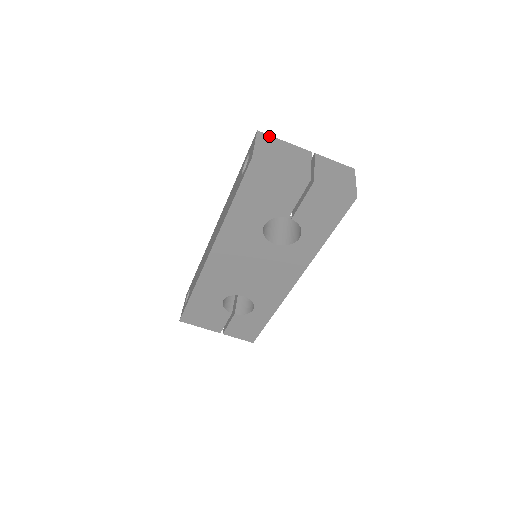
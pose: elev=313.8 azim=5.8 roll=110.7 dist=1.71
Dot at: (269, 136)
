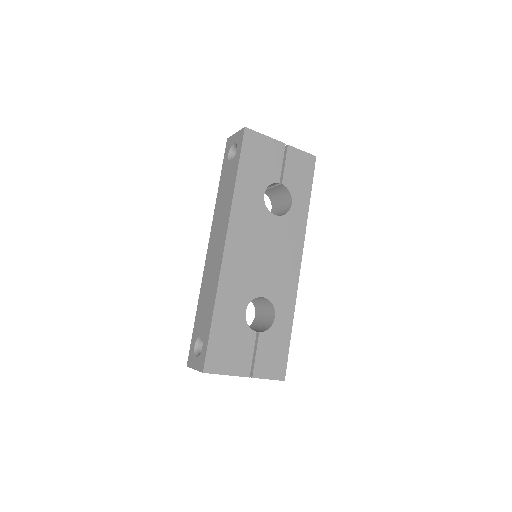
Dot at: occluded
